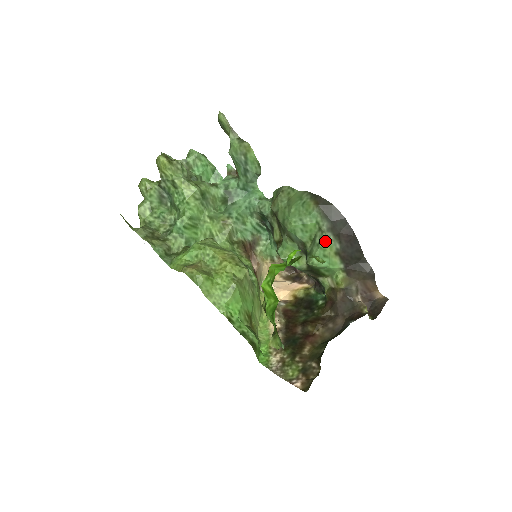
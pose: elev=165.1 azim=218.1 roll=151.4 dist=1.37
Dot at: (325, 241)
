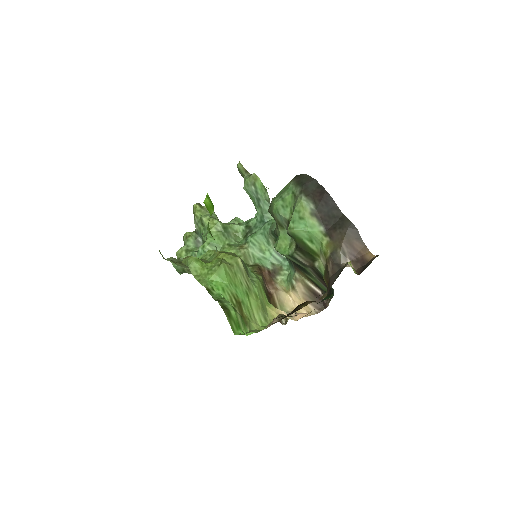
Dot at: (298, 203)
